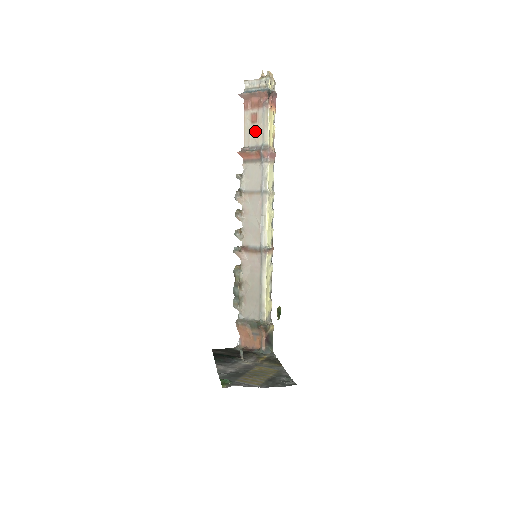
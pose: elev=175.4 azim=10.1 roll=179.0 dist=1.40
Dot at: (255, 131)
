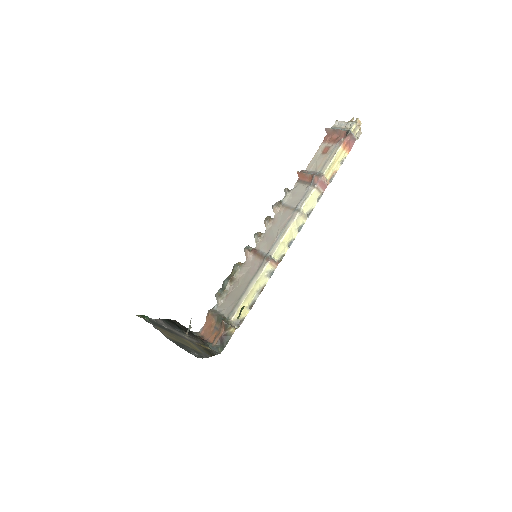
Dot at: (320, 160)
